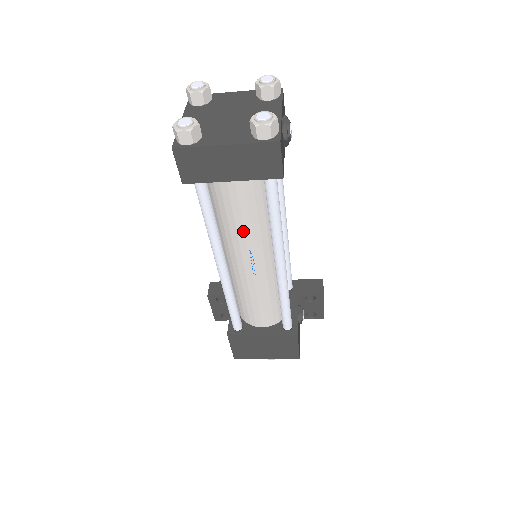
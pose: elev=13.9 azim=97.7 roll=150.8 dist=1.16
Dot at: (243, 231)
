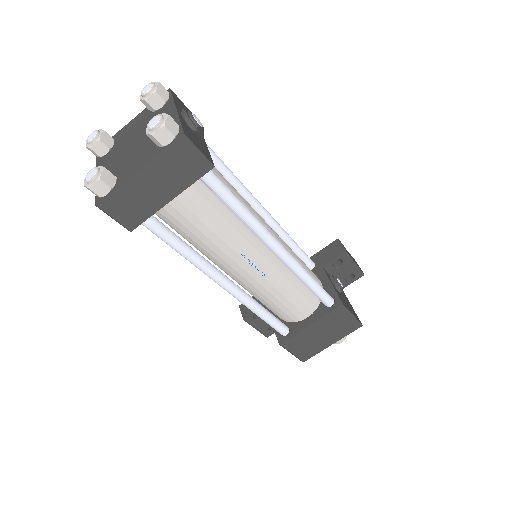
Dot at: (220, 240)
